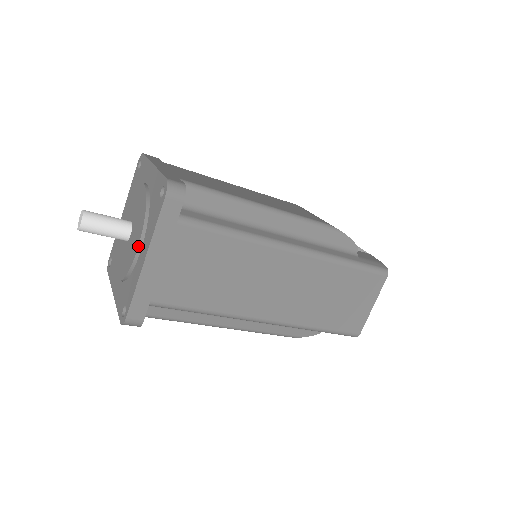
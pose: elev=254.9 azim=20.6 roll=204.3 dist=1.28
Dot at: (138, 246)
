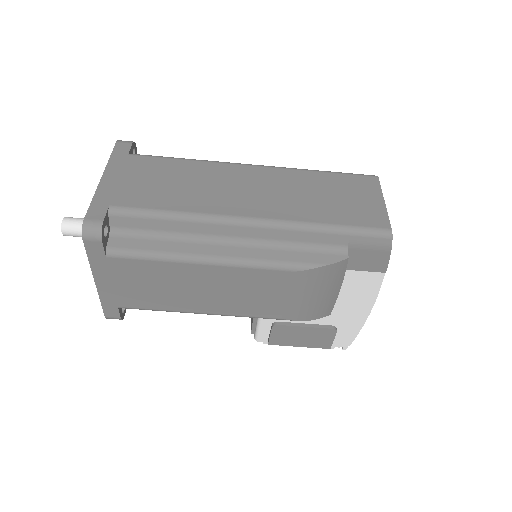
Dot at: occluded
